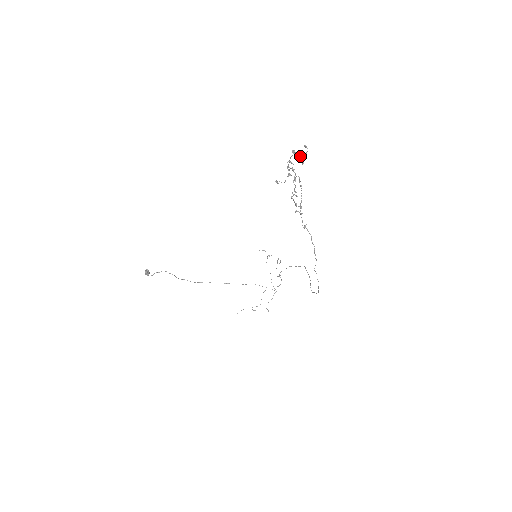
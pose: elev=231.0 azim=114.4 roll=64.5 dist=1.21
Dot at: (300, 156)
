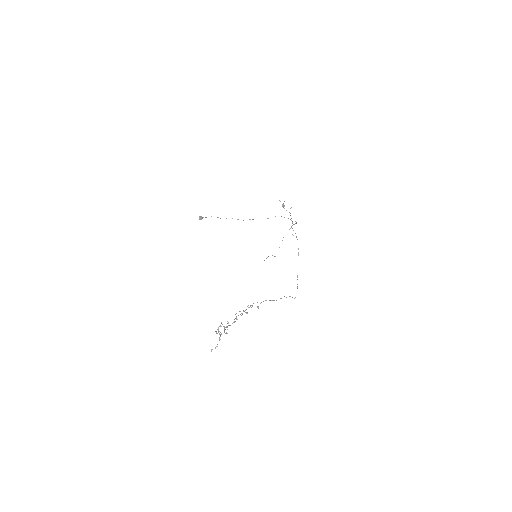
Dot at: occluded
